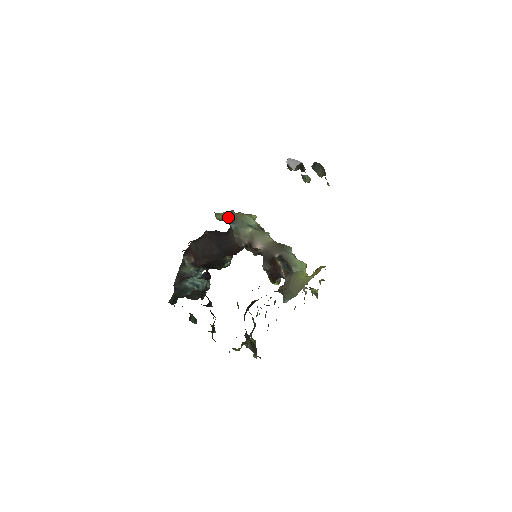
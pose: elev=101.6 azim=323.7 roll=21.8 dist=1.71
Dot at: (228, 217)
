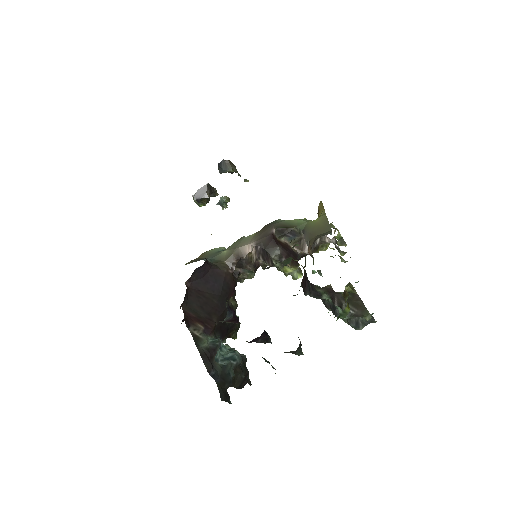
Dot at: occluded
